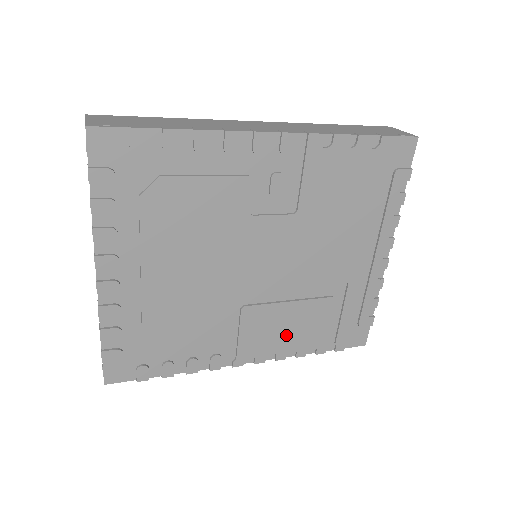
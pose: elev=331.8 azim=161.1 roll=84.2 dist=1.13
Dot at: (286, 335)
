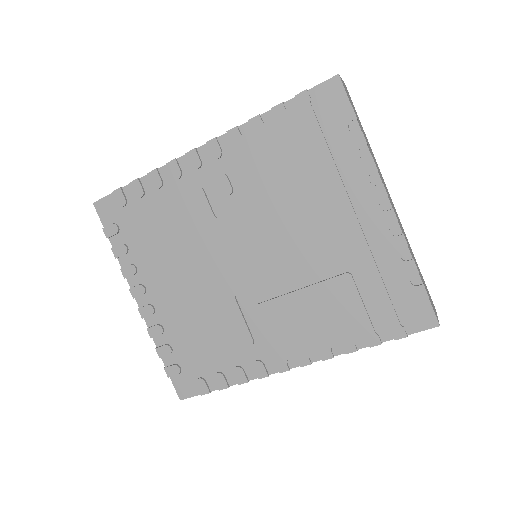
Dot at: (317, 328)
